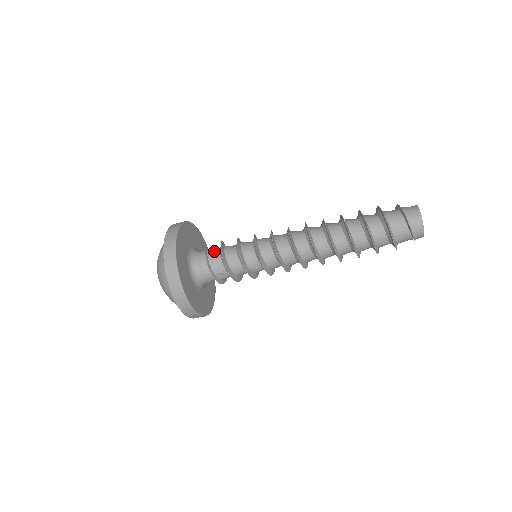
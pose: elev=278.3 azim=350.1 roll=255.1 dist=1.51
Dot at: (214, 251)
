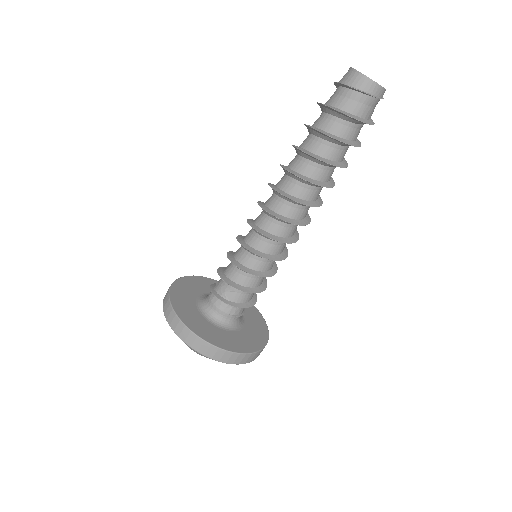
Dot at: occluded
